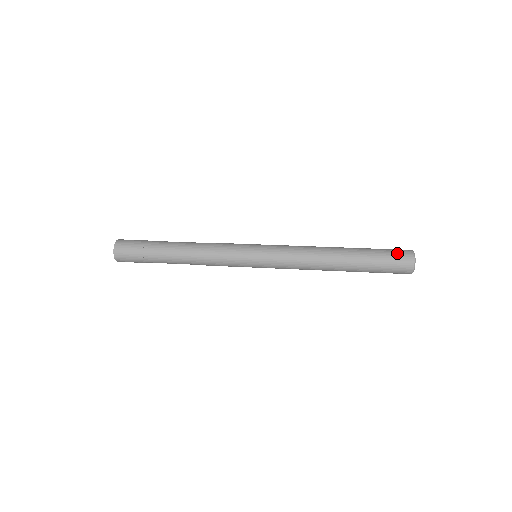
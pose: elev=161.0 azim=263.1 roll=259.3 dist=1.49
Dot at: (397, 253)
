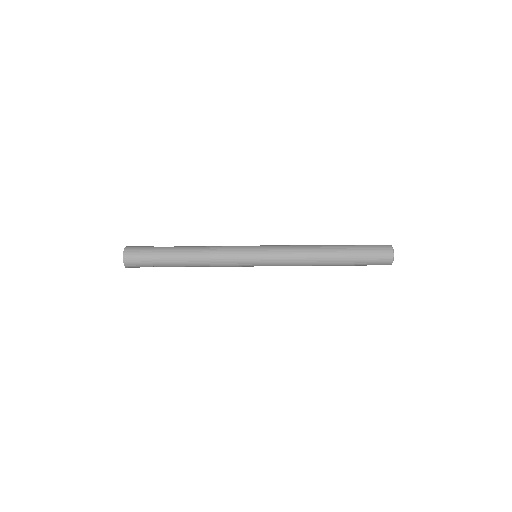
Dot at: occluded
